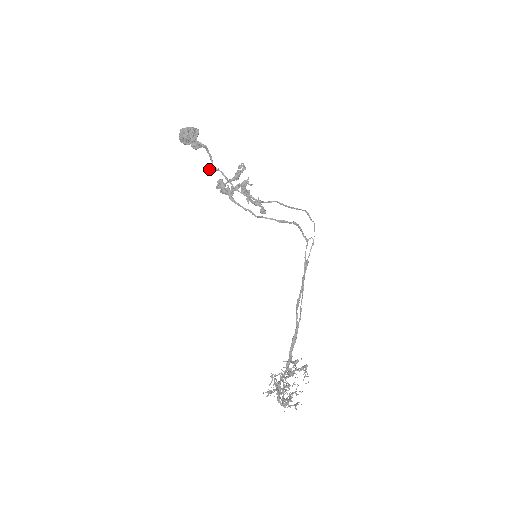
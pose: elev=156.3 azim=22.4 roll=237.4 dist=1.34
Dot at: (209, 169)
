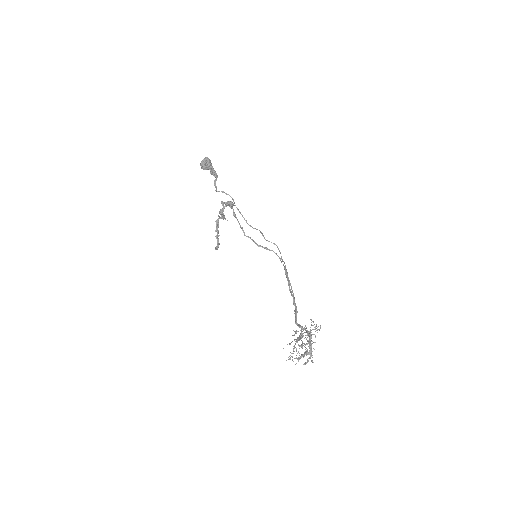
Dot at: (218, 191)
